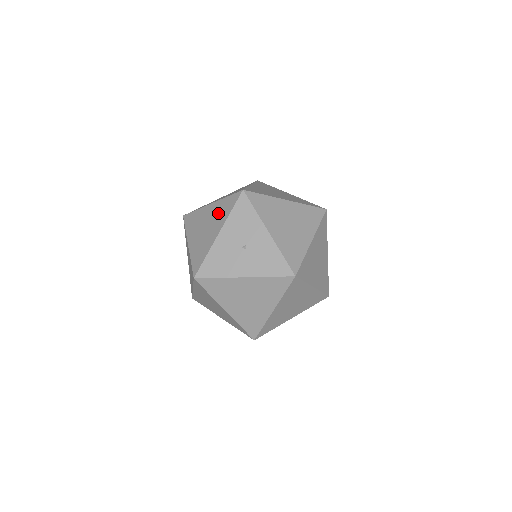
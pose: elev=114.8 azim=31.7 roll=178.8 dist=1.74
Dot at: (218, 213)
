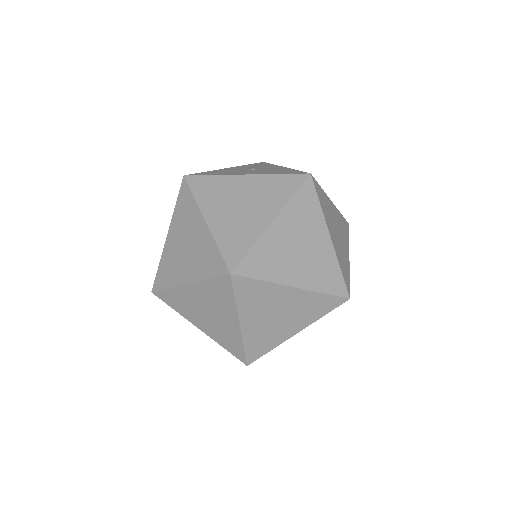
Dot at: occluded
